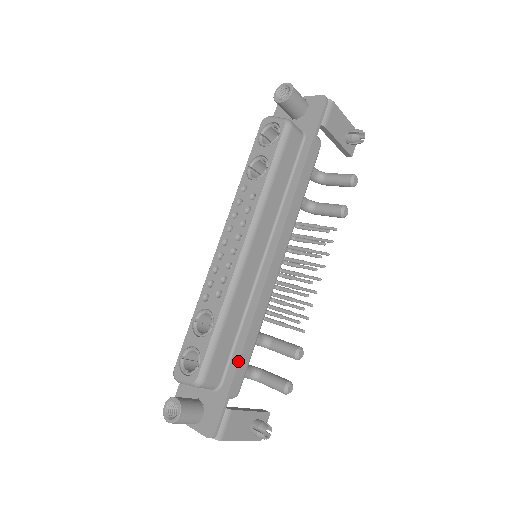
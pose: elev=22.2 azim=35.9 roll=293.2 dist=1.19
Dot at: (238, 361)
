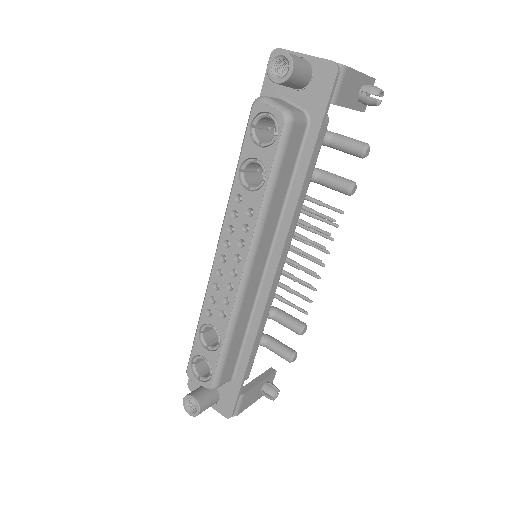
Dot at: (247, 363)
